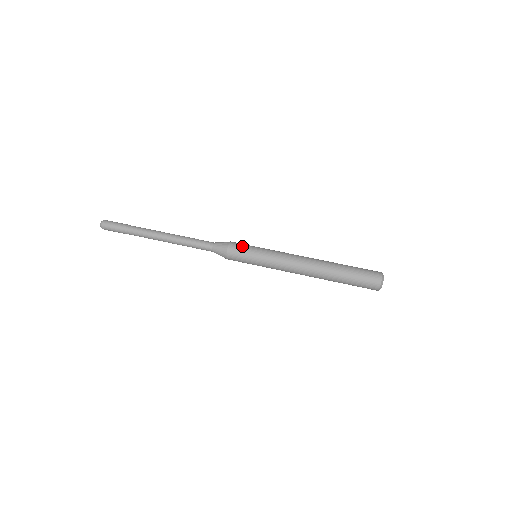
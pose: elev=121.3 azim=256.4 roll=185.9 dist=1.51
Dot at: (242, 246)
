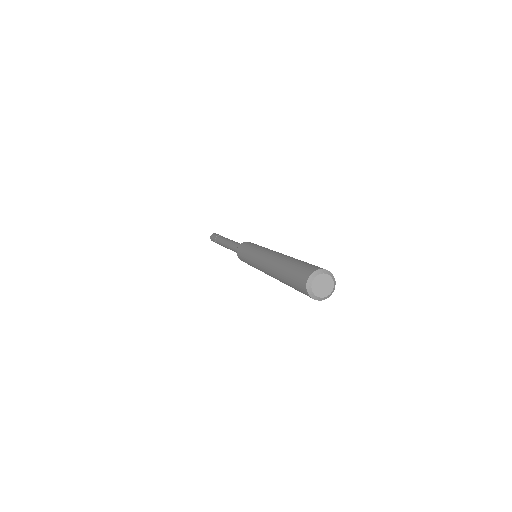
Dot at: (251, 243)
